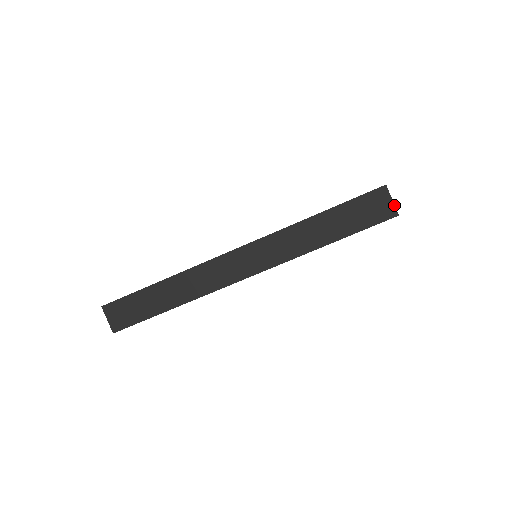
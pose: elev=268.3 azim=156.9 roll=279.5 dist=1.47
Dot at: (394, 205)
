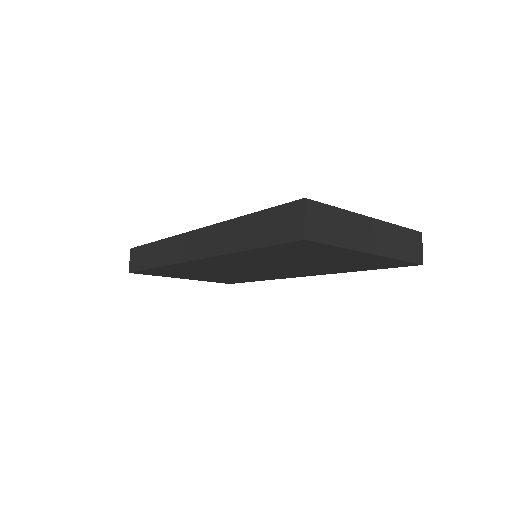
Dot at: (304, 225)
